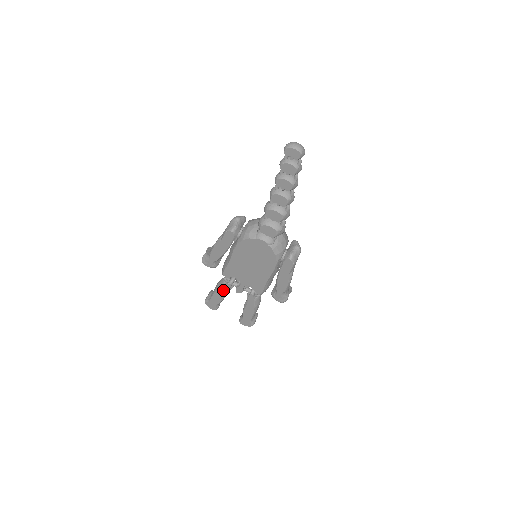
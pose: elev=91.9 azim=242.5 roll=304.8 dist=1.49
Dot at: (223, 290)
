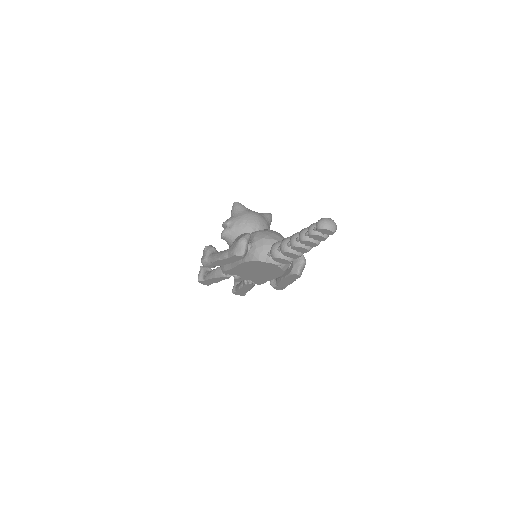
Dot at: (220, 279)
